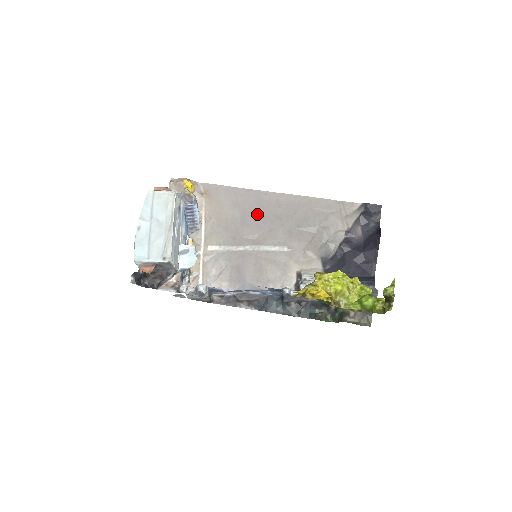
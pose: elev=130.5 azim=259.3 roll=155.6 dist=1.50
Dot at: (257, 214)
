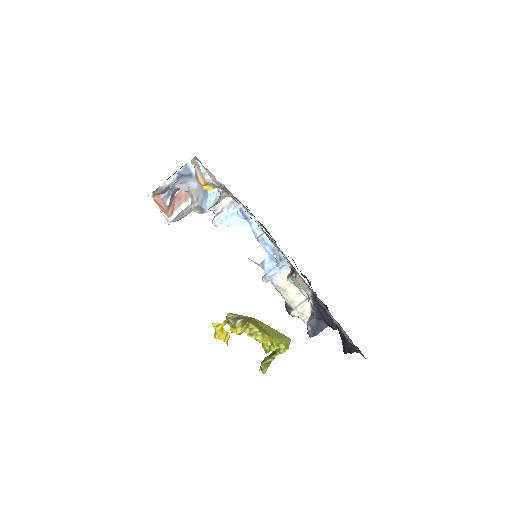
Dot at: occluded
